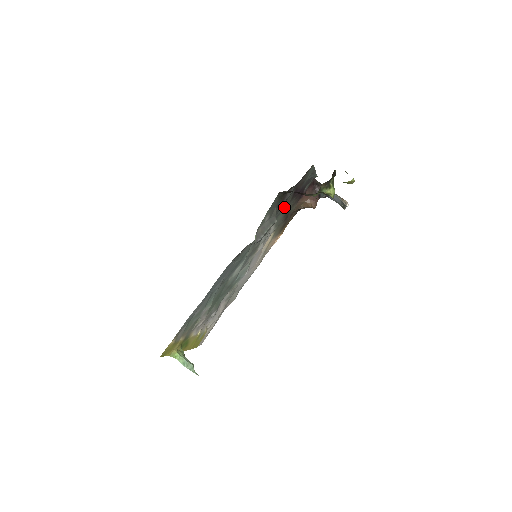
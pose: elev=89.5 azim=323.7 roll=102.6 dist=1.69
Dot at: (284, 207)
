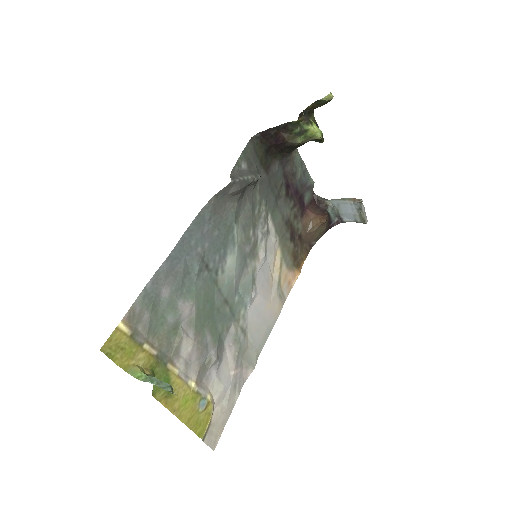
Dot at: (278, 201)
